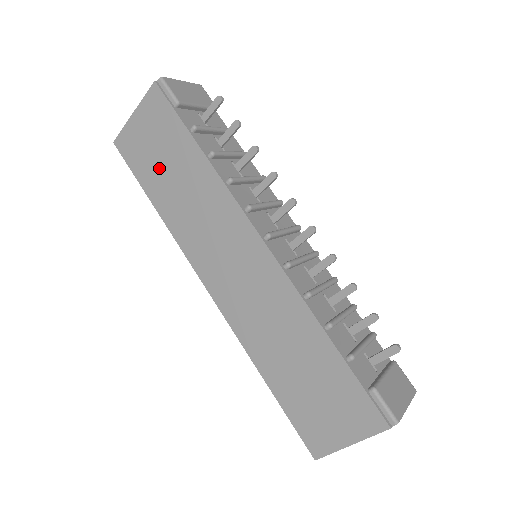
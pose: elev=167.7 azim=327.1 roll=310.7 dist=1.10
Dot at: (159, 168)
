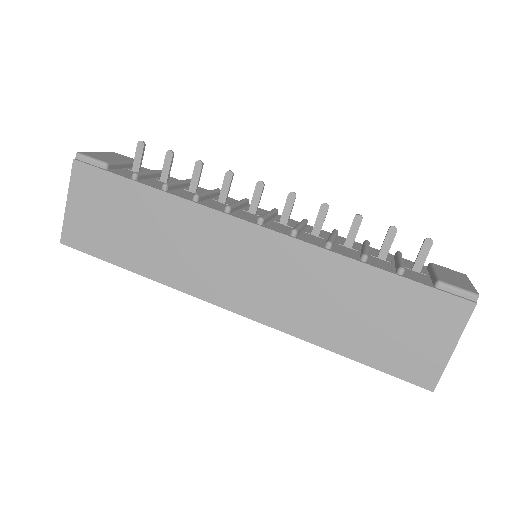
Dot at: (121, 233)
